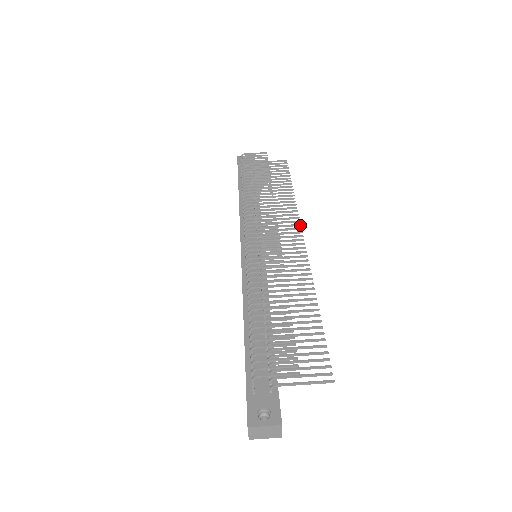
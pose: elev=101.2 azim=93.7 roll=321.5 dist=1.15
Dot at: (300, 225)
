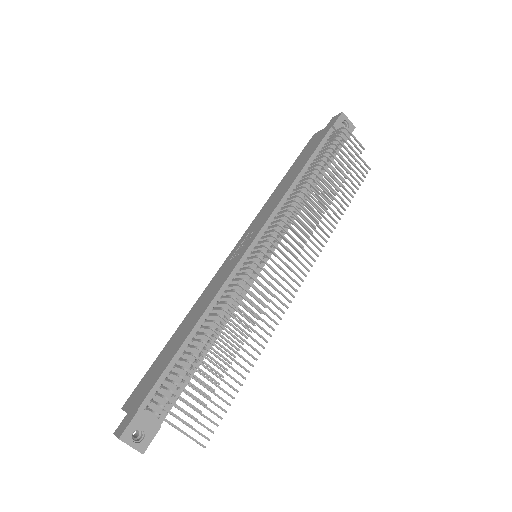
Dot at: (312, 266)
